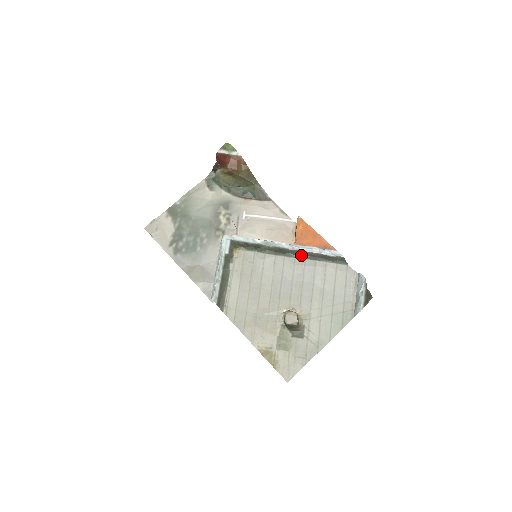
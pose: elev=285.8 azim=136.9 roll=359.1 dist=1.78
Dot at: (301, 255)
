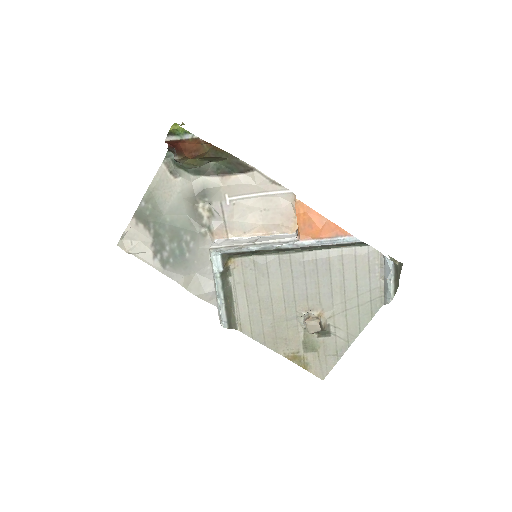
Dot at: (309, 248)
